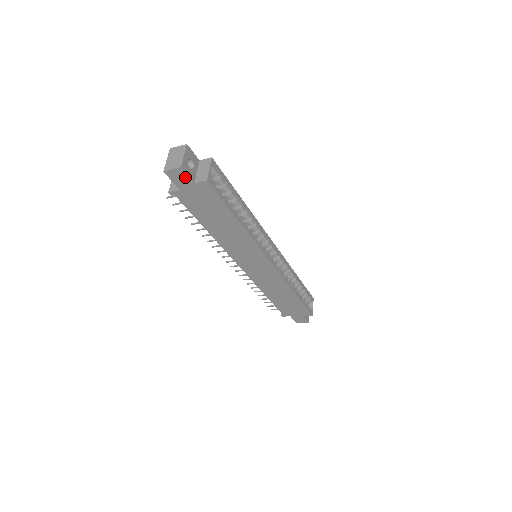
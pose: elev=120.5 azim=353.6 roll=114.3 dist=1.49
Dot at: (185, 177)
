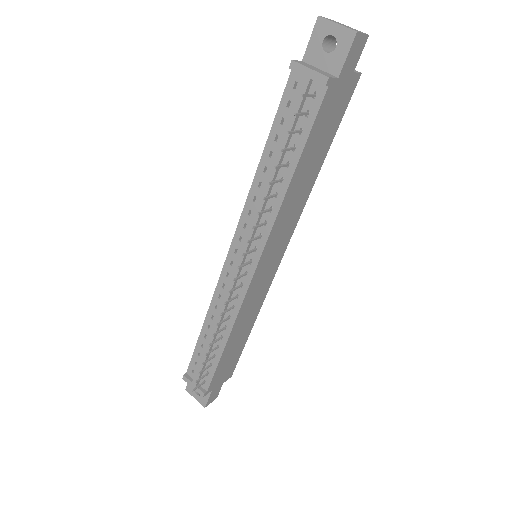
Dot at: (357, 56)
